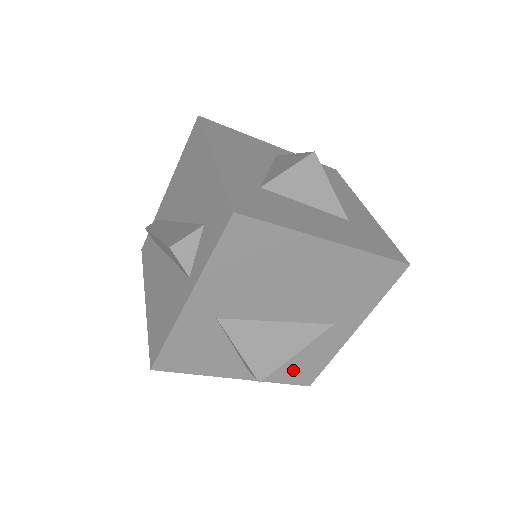
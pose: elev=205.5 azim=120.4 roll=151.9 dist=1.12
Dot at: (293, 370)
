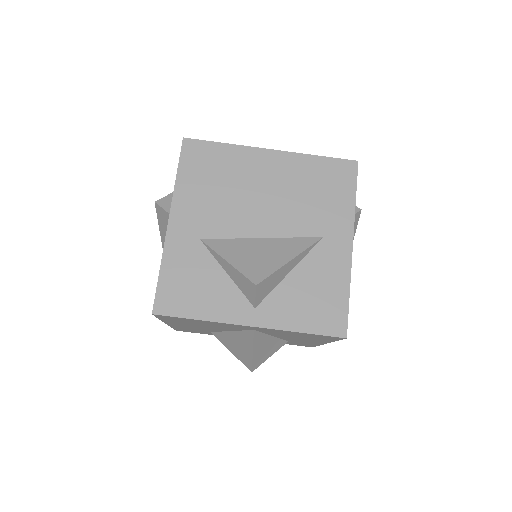
Dot at: (311, 309)
